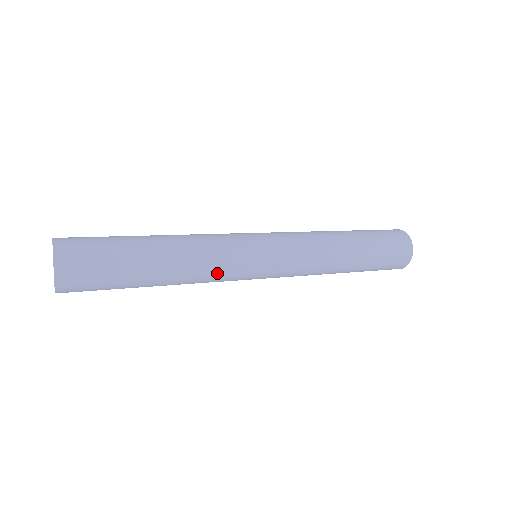
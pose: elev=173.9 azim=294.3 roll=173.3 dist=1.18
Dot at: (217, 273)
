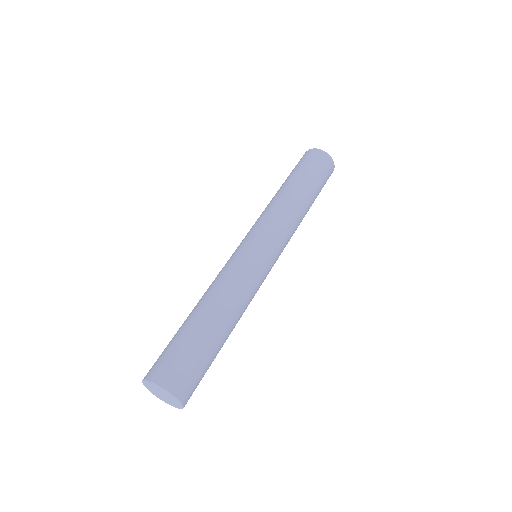
Dot at: occluded
